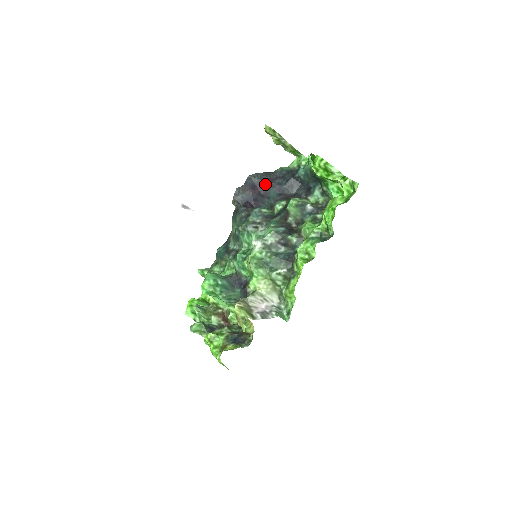
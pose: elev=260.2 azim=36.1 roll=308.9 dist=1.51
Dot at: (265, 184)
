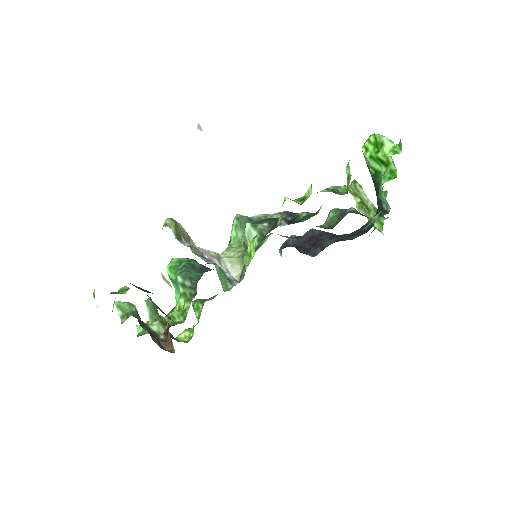
Dot at: (325, 236)
